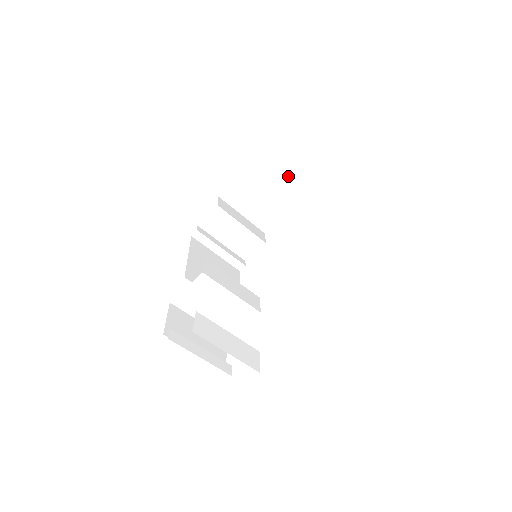
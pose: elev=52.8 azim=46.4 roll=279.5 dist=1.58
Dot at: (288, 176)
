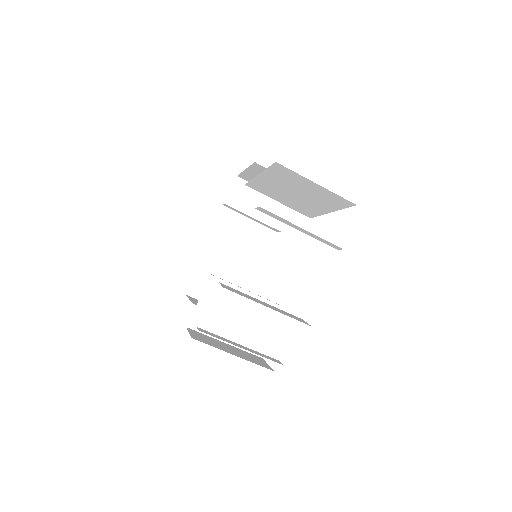
Dot at: (255, 207)
